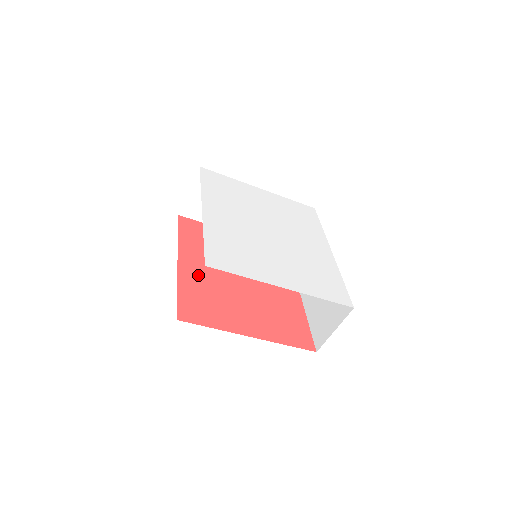
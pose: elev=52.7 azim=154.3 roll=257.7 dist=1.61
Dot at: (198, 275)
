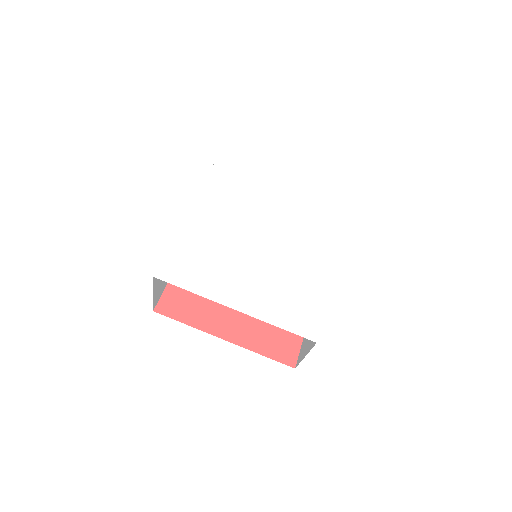
Dot at: occluded
